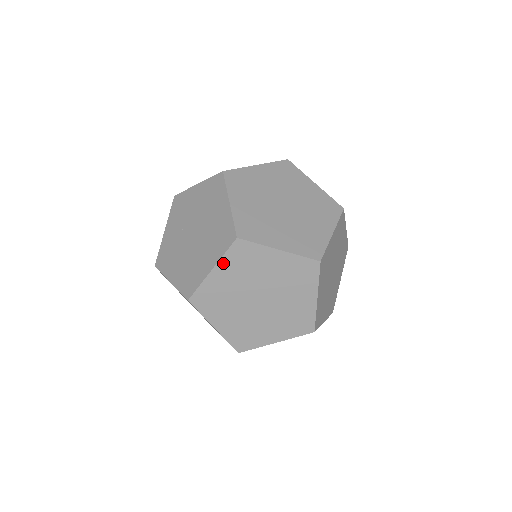
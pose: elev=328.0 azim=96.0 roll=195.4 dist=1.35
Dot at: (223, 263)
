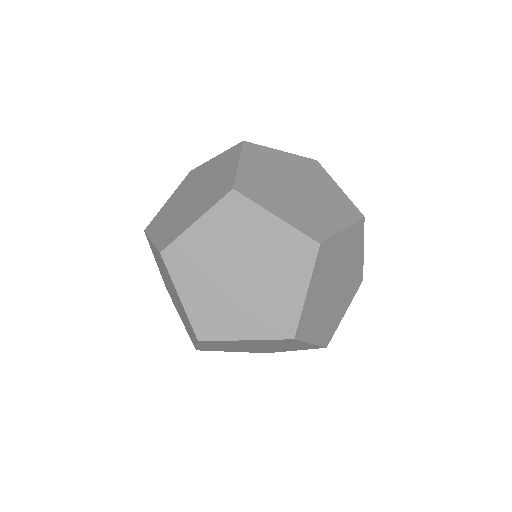
Dot at: (313, 278)
